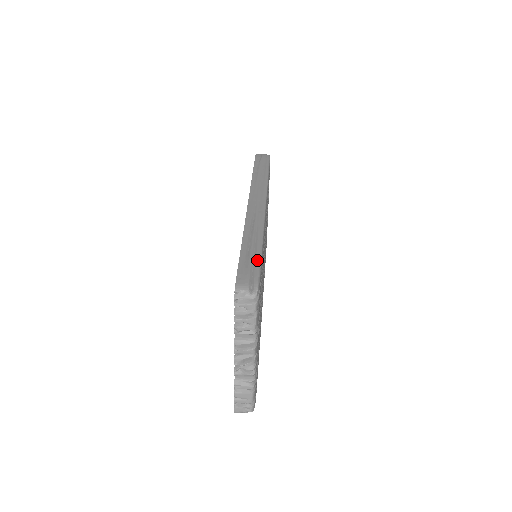
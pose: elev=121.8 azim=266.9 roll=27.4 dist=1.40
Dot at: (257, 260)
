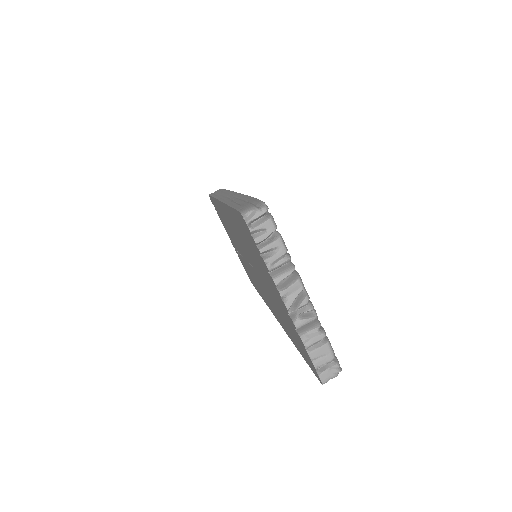
Dot at: (251, 199)
